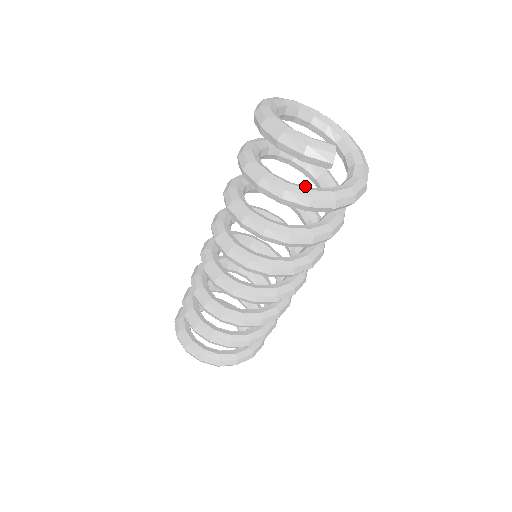
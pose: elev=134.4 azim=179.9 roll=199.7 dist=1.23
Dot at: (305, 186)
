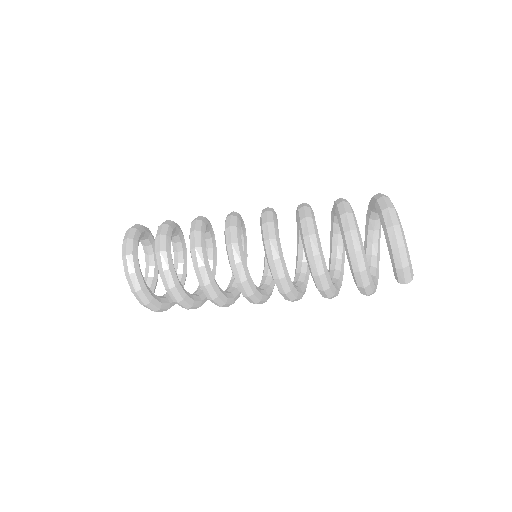
Dot at: occluded
